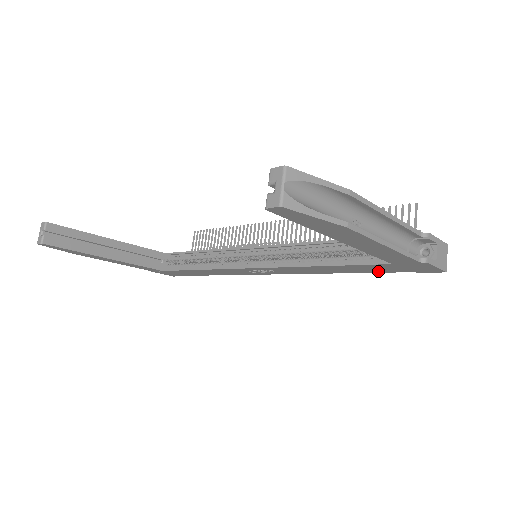
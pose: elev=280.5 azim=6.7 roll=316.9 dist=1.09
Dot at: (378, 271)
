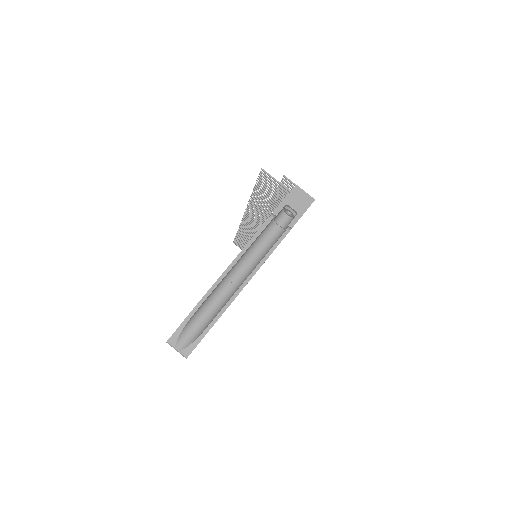
Dot at: occluded
